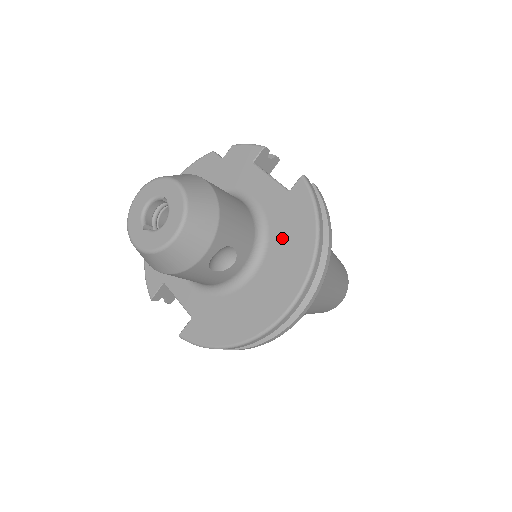
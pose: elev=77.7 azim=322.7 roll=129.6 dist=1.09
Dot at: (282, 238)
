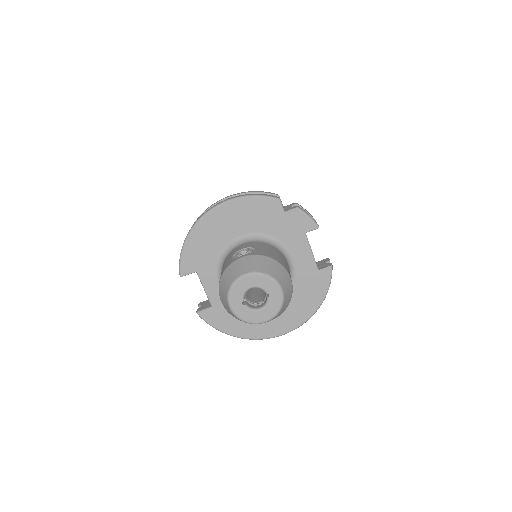
Dot at: (299, 296)
